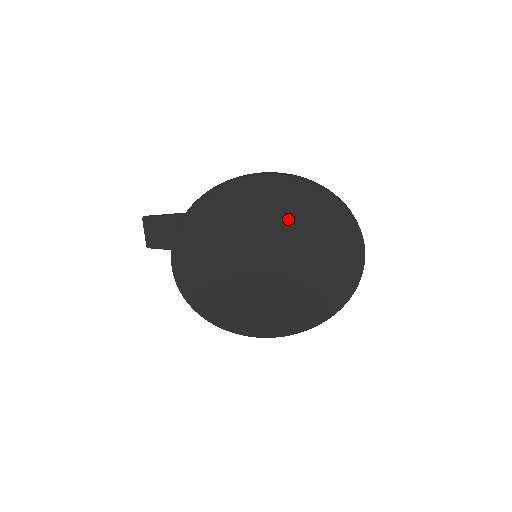
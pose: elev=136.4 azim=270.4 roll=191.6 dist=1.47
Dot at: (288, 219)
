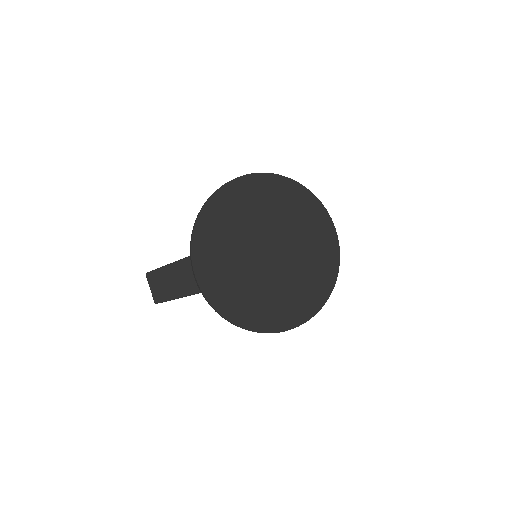
Dot at: (271, 207)
